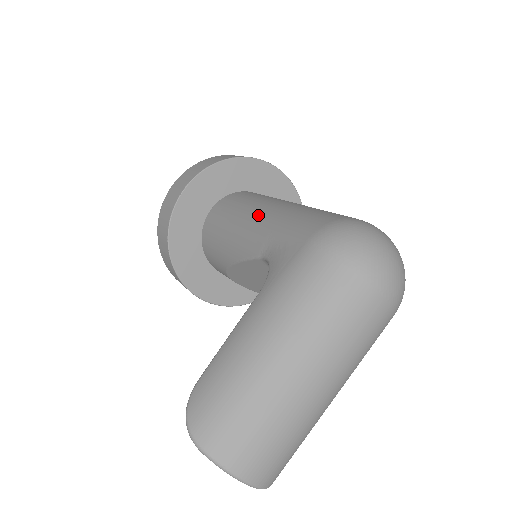
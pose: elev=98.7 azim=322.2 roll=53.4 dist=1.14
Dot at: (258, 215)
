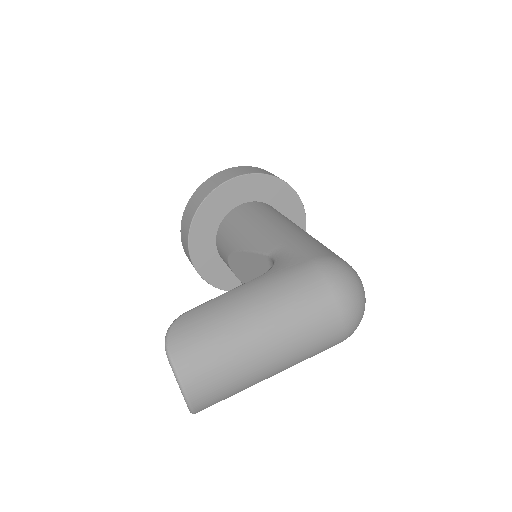
Dot at: (279, 226)
